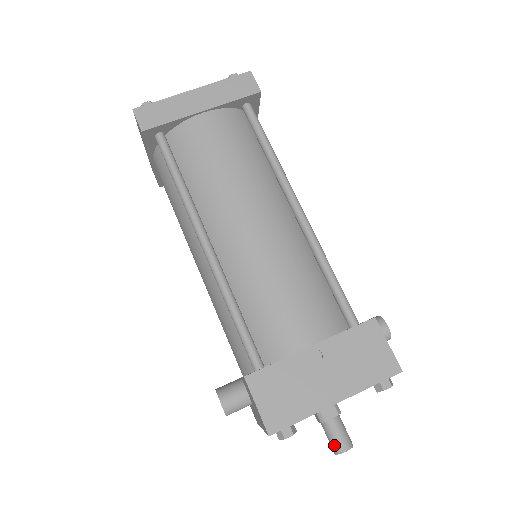
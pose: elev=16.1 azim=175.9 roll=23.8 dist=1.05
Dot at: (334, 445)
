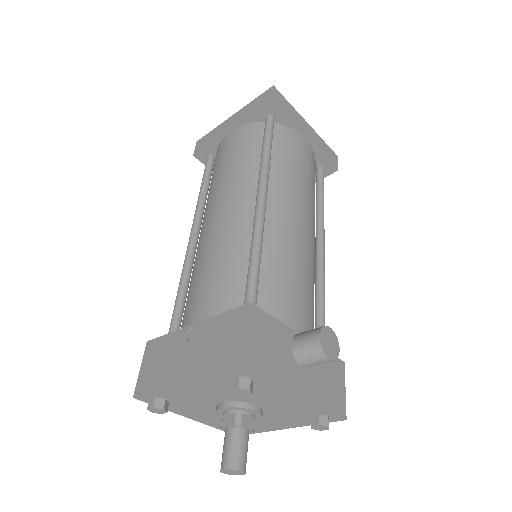
Dot at: (222, 459)
